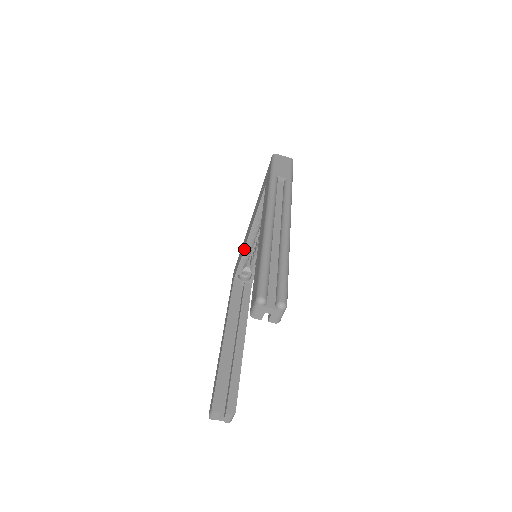
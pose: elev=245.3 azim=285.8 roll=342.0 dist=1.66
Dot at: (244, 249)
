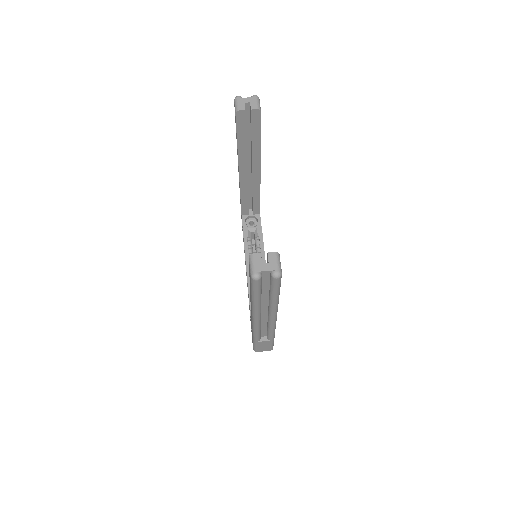
Dot at: (247, 282)
